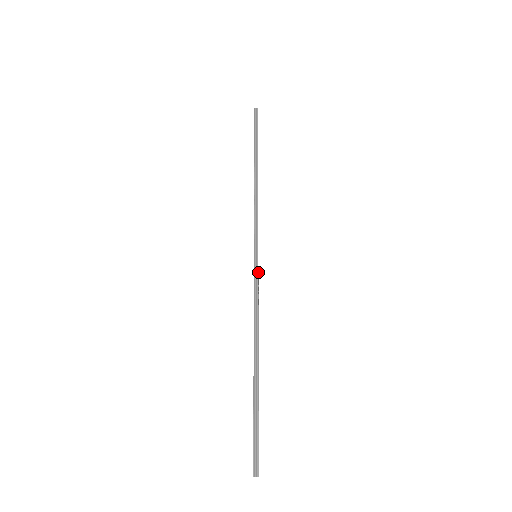
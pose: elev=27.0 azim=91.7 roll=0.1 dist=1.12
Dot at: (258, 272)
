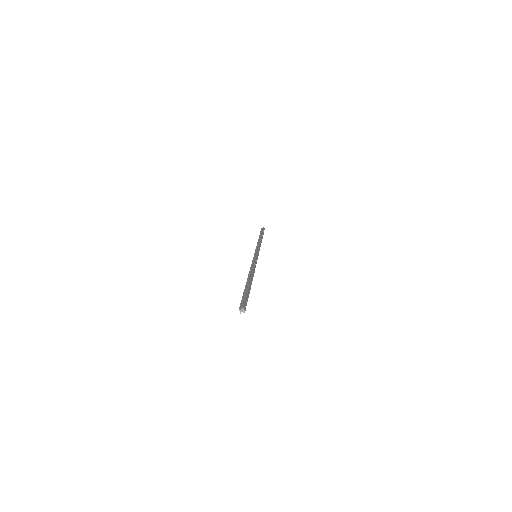
Dot at: occluded
